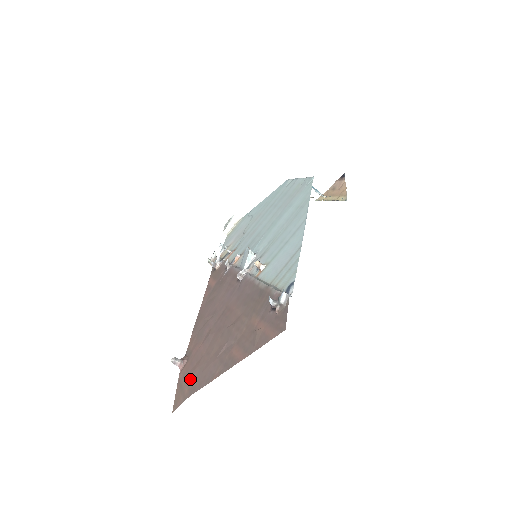
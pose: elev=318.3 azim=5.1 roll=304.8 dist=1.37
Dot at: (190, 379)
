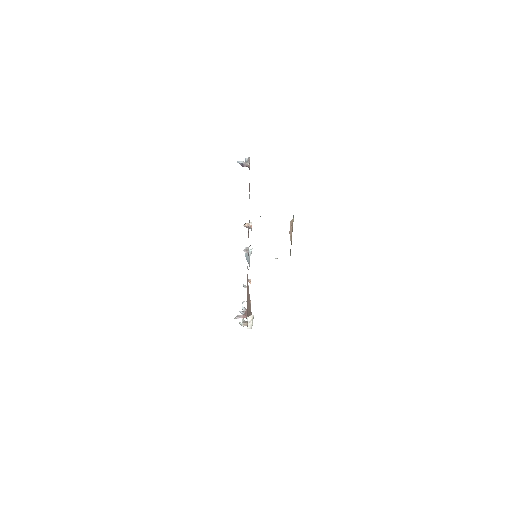
Dot at: occluded
